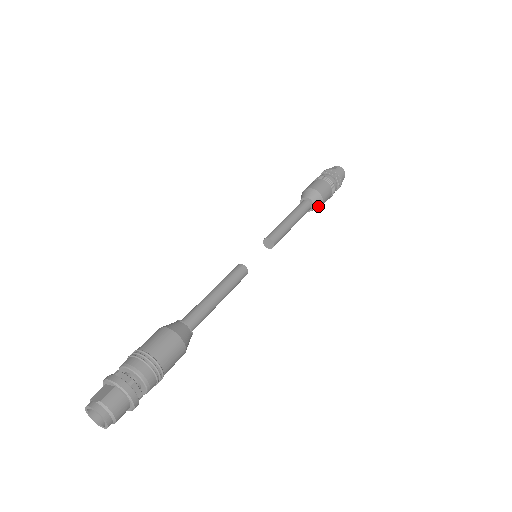
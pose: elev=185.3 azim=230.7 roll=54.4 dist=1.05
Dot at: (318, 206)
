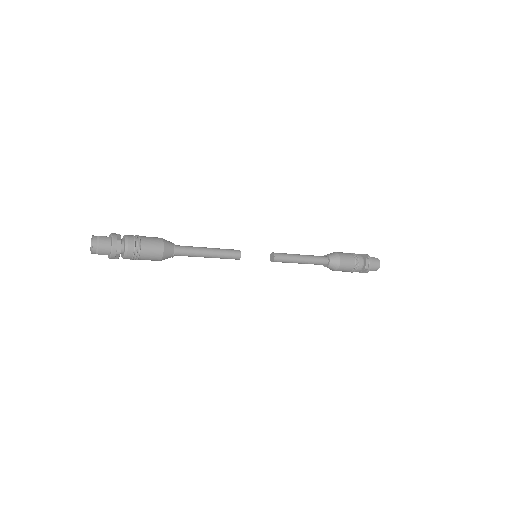
Dot at: (334, 267)
